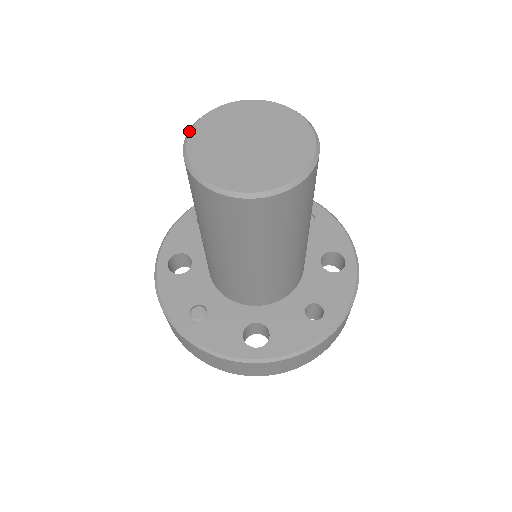
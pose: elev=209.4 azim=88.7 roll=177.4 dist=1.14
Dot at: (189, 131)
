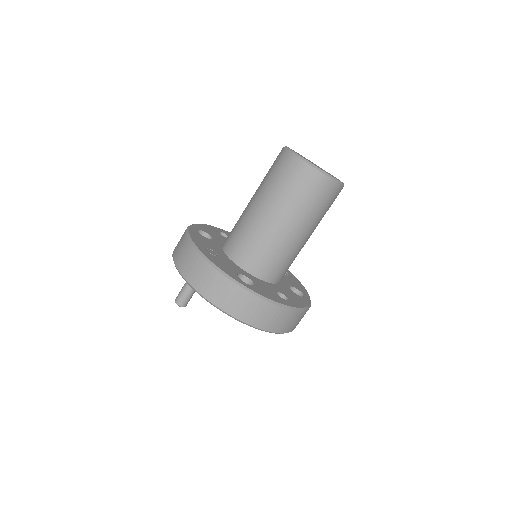
Dot at: occluded
